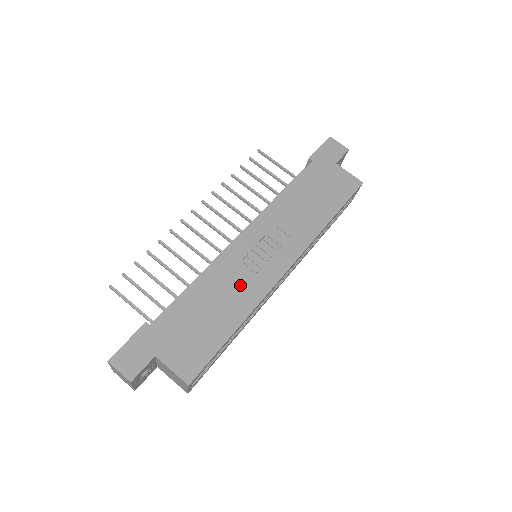
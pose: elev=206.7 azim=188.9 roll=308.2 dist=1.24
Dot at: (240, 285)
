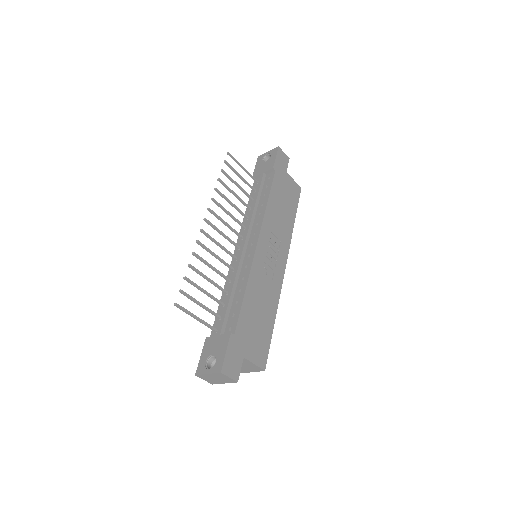
Dot at: (268, 287)
